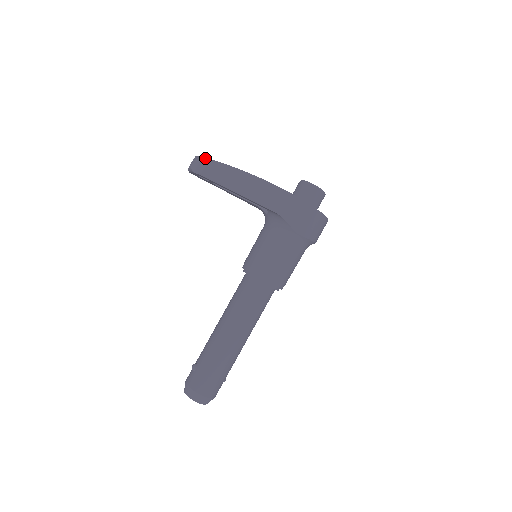
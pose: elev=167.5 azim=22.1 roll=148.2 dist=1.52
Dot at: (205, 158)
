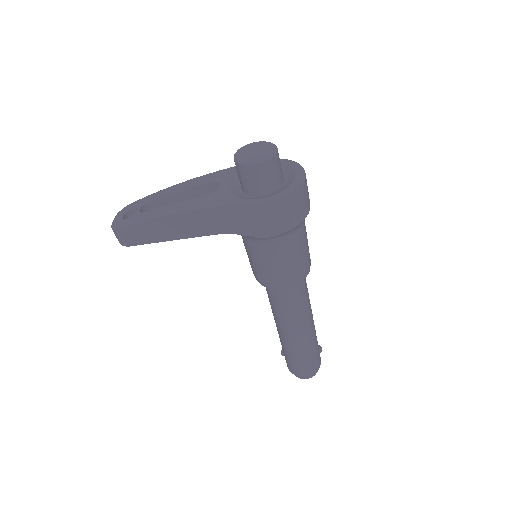
Dot at: (113, 229)
